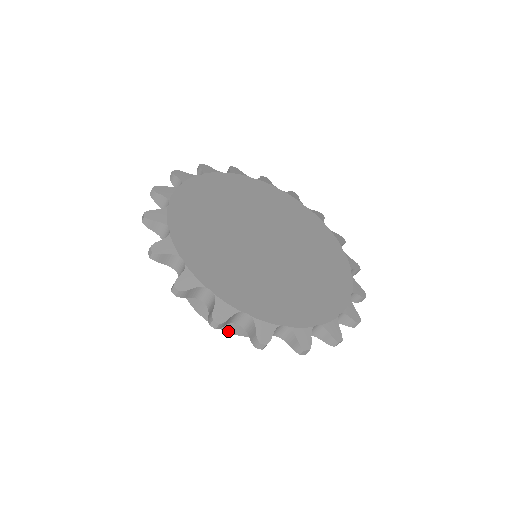
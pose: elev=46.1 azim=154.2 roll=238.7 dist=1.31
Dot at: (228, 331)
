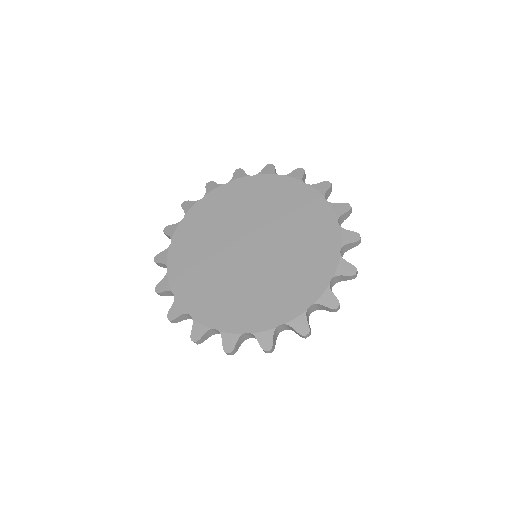
Dot at: occluded
